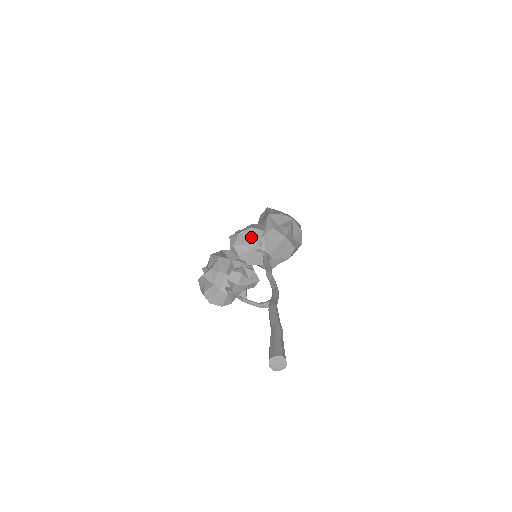
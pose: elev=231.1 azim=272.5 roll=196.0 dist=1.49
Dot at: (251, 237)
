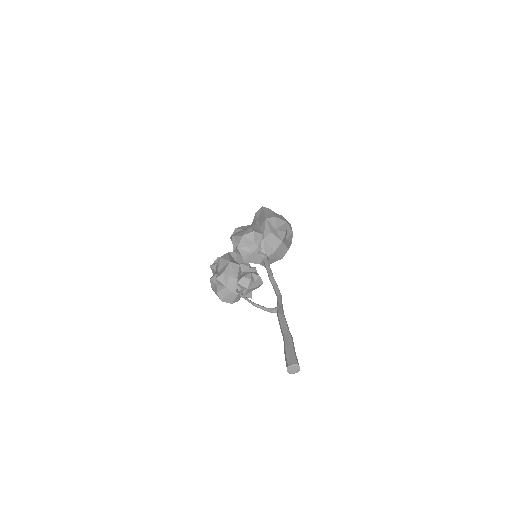
Dot at: (253, 240)
